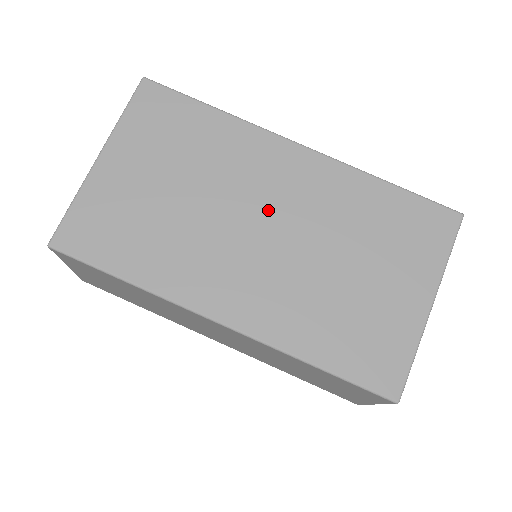
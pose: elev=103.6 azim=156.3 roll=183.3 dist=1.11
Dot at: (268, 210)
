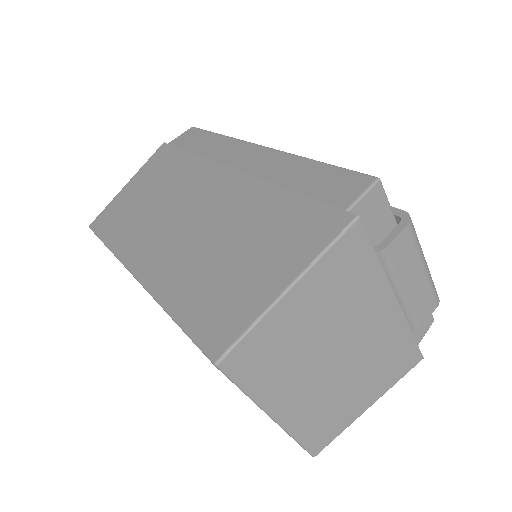
Dot at: occluded
